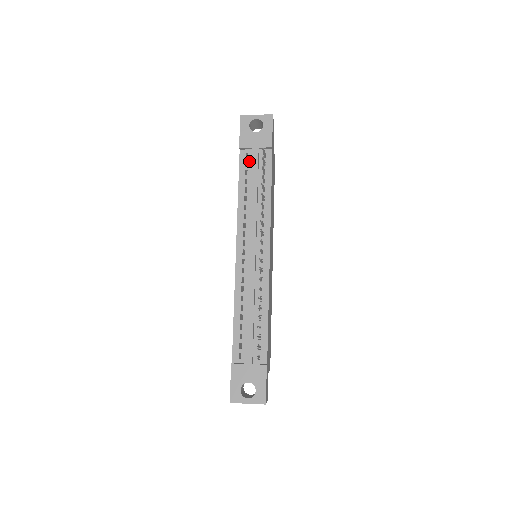
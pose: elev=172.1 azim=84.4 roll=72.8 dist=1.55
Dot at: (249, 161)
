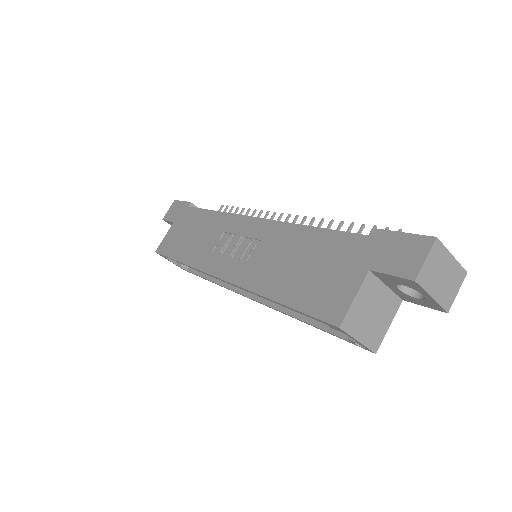
Dot at: occluded
